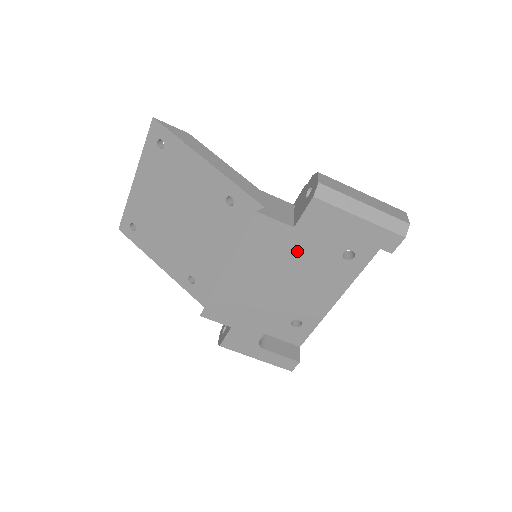
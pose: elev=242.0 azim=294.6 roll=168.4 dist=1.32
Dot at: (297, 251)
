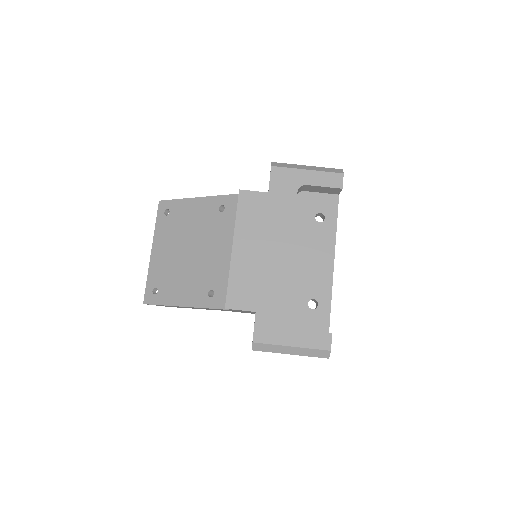
Dot at: (278, 211)
